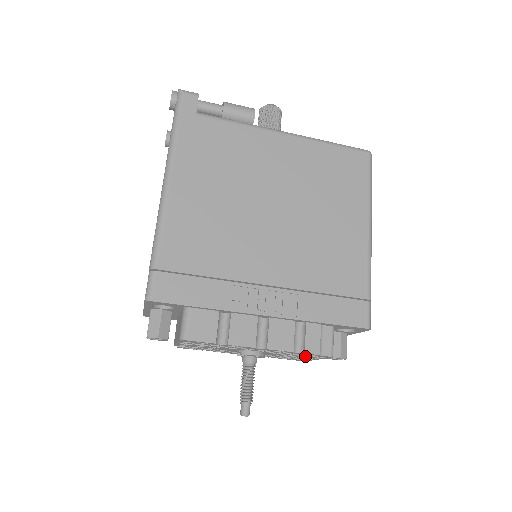
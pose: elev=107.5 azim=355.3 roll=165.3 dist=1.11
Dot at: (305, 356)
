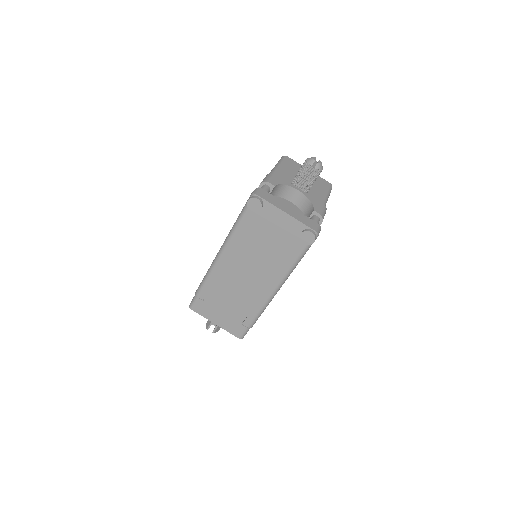
Dot at: occluded
